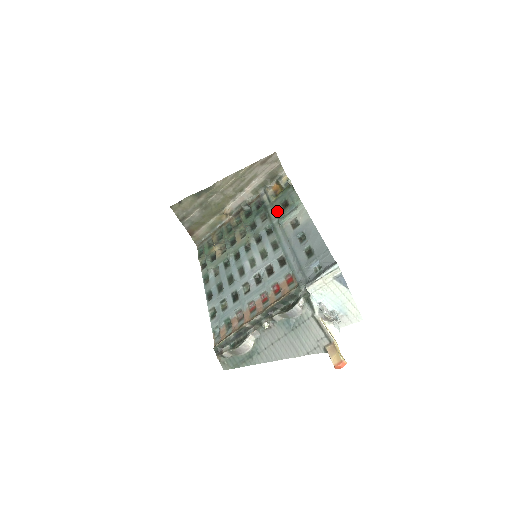
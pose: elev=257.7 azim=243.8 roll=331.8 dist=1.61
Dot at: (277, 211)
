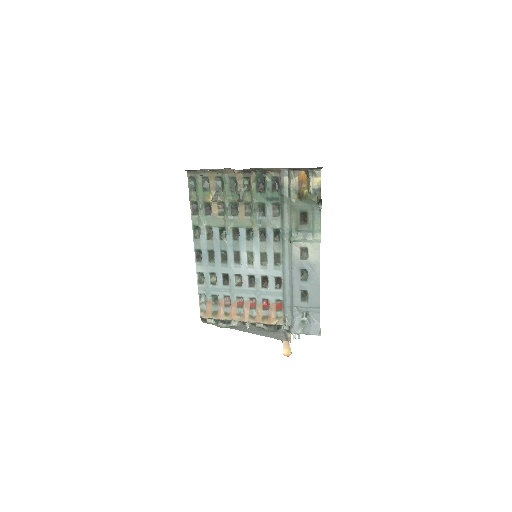
Dot at: (293, 219)
